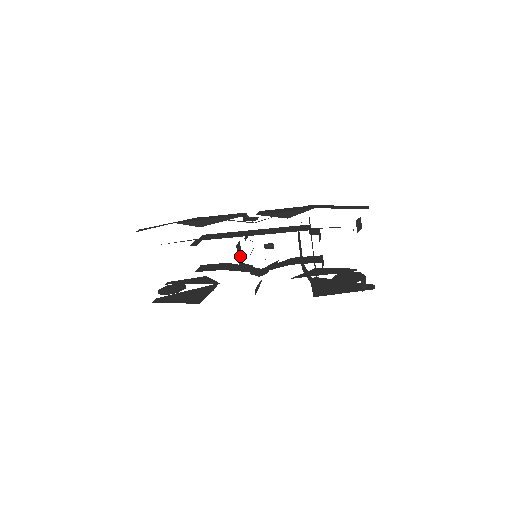
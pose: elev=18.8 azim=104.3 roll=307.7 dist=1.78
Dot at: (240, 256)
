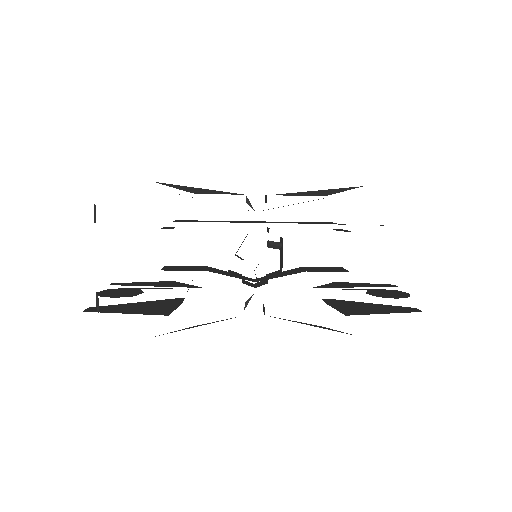
Dot at: occluded
